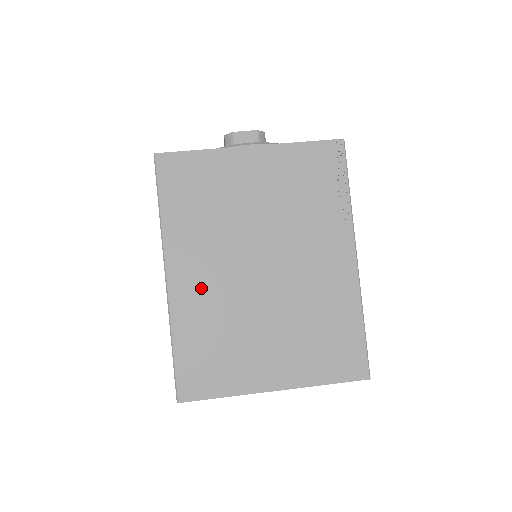
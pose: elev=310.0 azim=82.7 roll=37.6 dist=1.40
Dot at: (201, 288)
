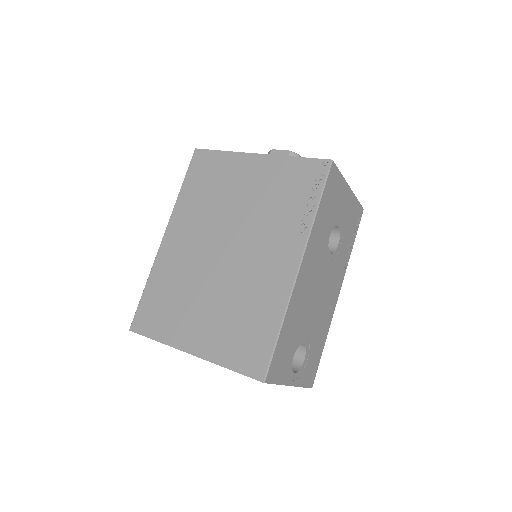
Dot at: (179, 252)
